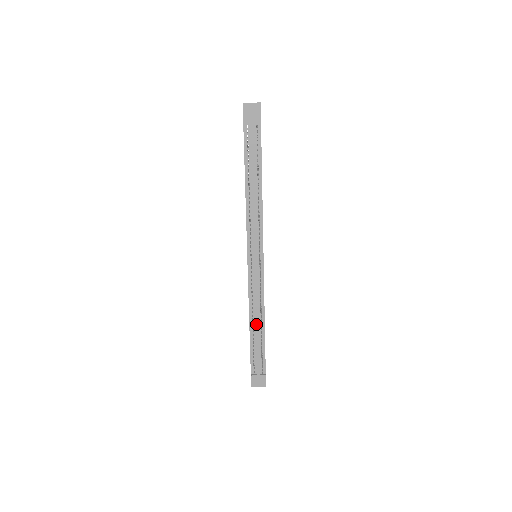
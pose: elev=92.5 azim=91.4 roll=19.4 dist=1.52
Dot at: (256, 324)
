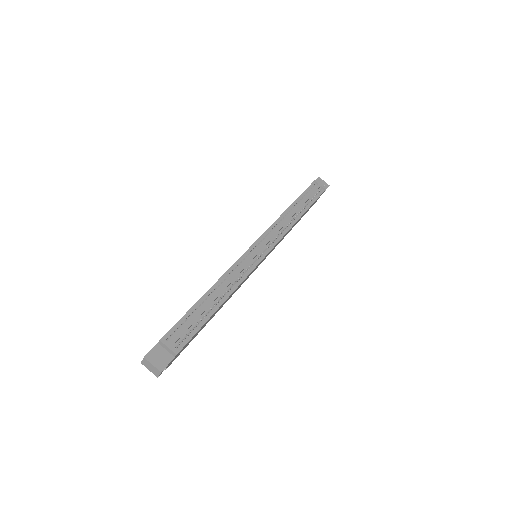
Dot at: (217, 293)
